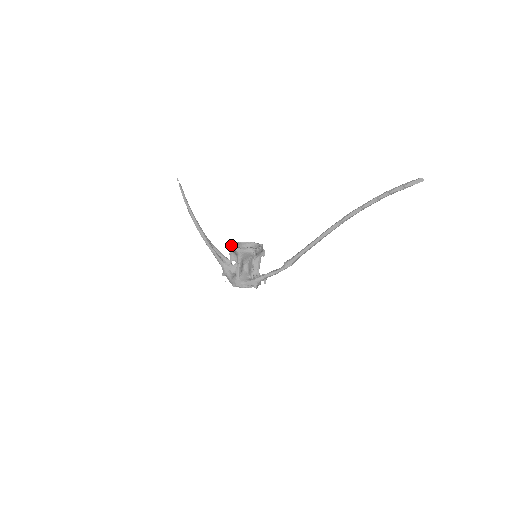
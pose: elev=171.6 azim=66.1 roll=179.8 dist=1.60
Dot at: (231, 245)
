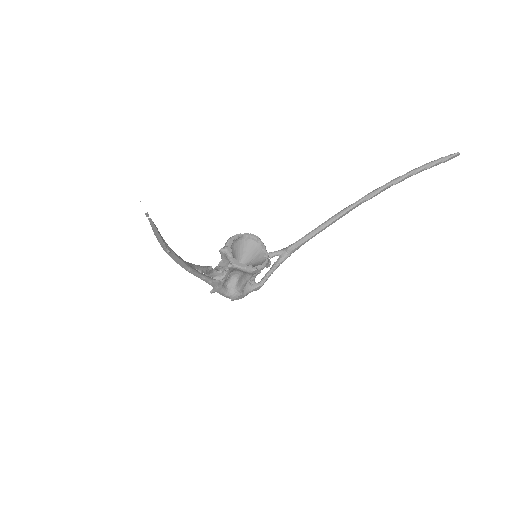
Dot at: (239, 267)
